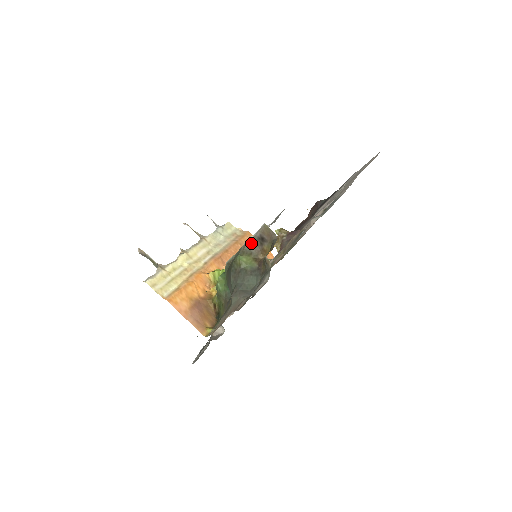
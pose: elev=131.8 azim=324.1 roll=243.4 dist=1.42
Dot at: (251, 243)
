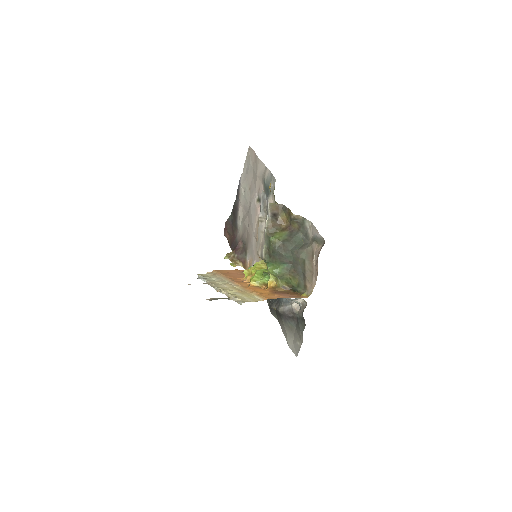
Dot at: (270, 224)
